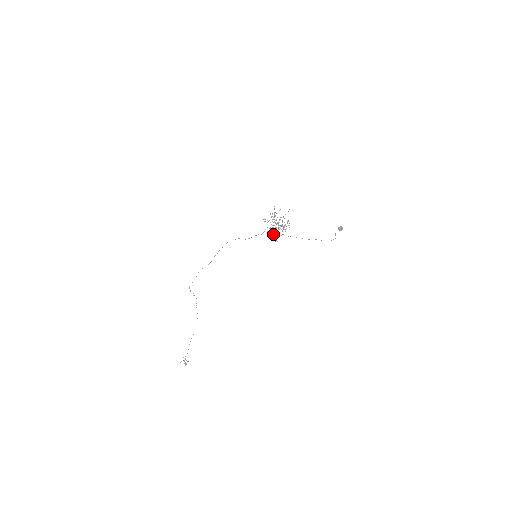
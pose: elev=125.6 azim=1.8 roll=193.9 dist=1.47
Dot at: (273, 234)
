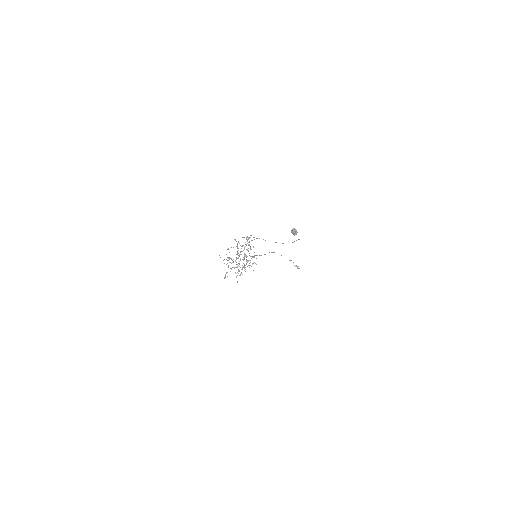
Dot at: occluded
